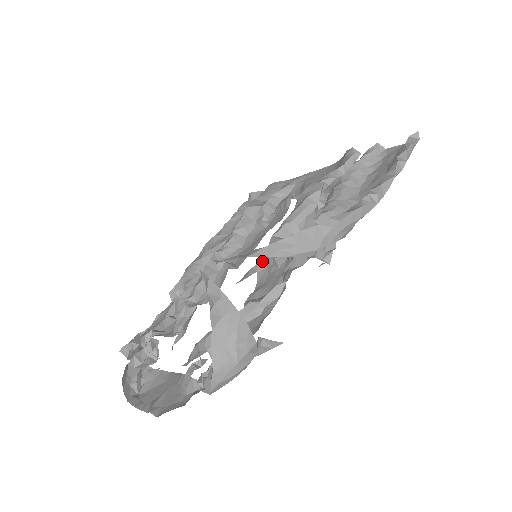
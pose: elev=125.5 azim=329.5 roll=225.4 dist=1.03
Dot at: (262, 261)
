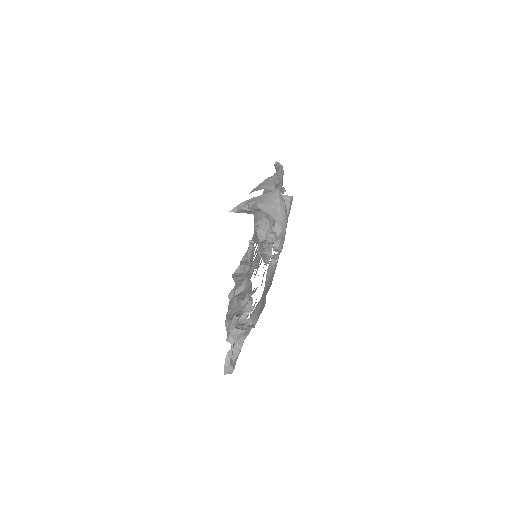
Dot at: occluded
